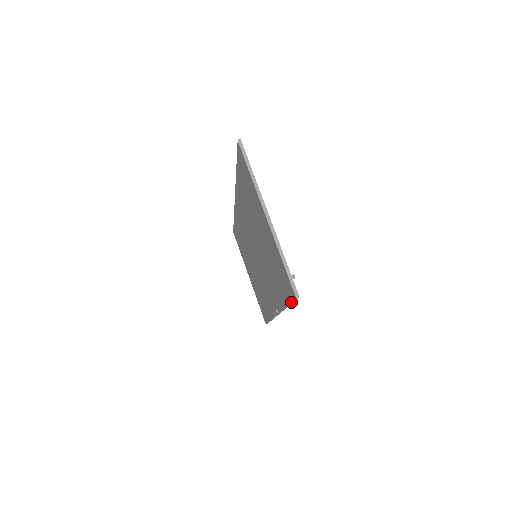
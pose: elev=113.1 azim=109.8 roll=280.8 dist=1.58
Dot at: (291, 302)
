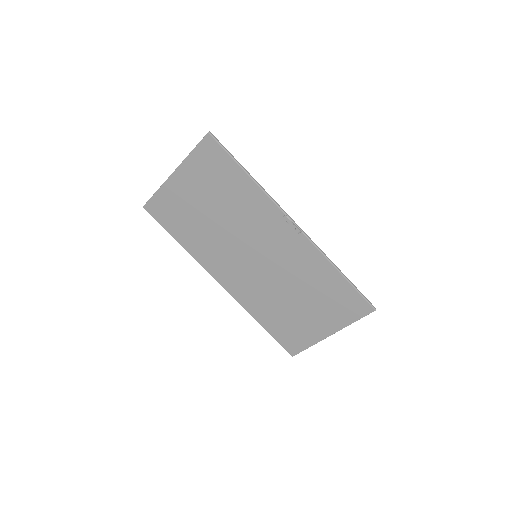
Dot at: (228, 153)
